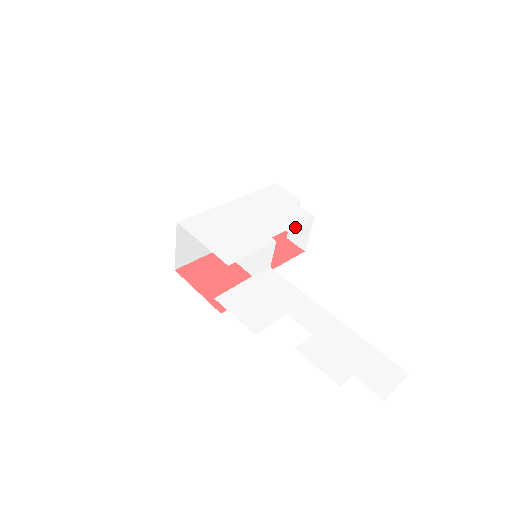
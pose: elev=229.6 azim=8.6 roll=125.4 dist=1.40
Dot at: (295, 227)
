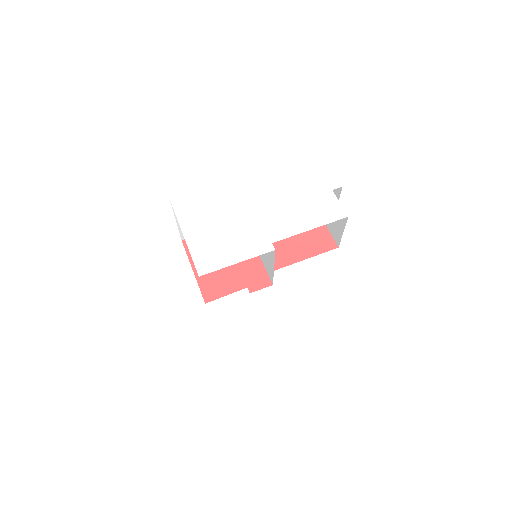
Dot at: occluded
